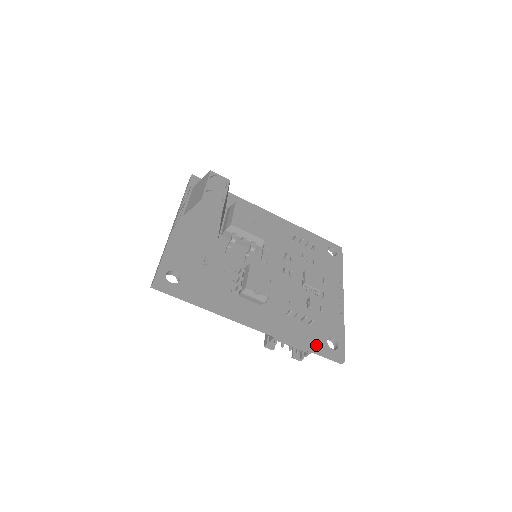
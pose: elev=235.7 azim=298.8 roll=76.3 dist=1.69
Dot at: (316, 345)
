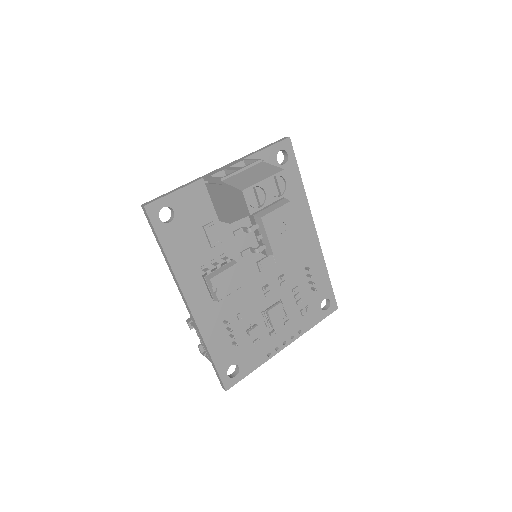
Dot at: (218, 362)
